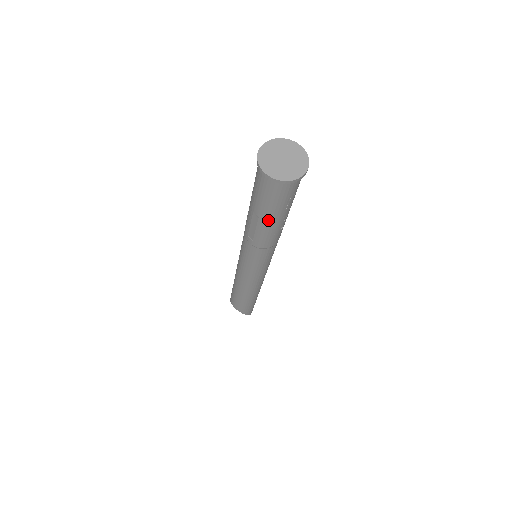
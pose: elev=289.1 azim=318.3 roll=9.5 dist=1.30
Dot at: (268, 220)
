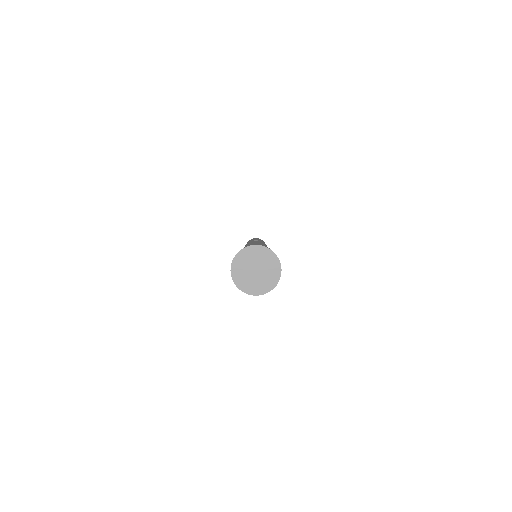
Dot at: occluded
